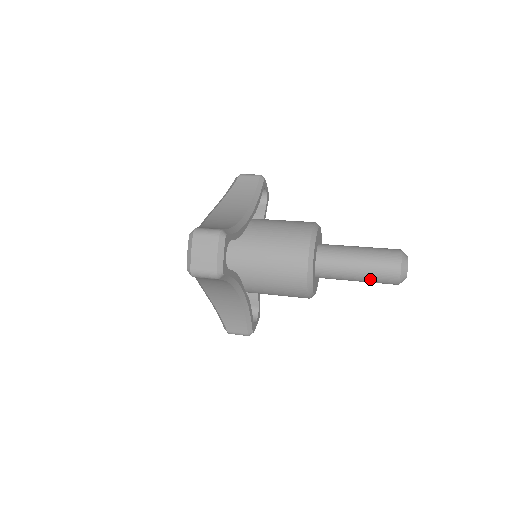
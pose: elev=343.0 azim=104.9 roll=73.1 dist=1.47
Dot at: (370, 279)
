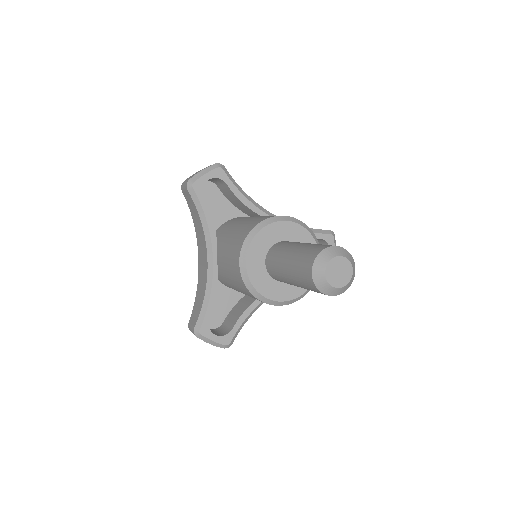
Dot at: (294, 266)
